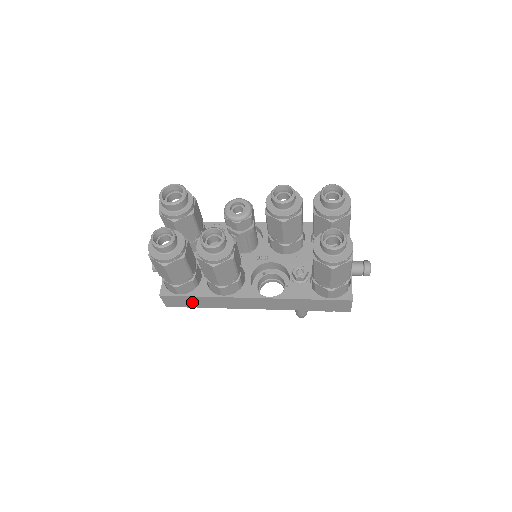
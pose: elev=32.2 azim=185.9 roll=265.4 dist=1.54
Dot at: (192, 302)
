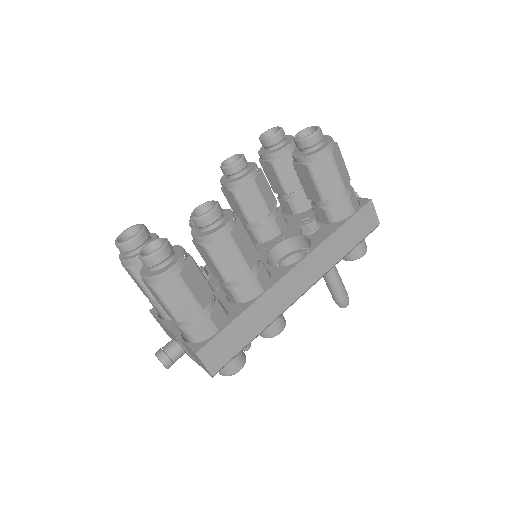
Dot at: (236, 337)
